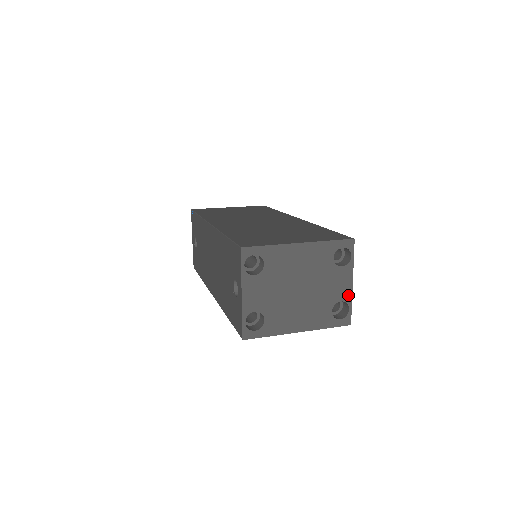
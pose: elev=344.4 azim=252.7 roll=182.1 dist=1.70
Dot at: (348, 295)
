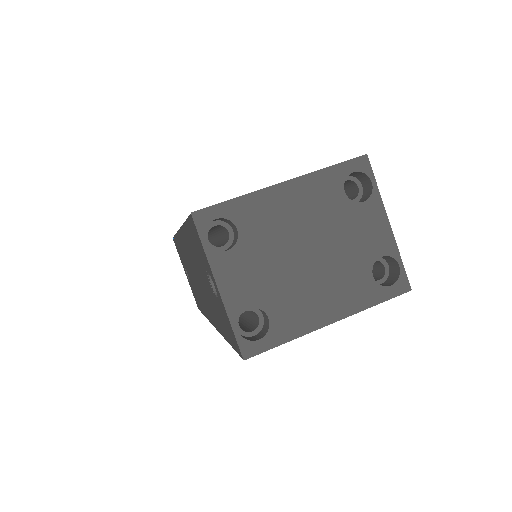
Dot at: (389, 244)
